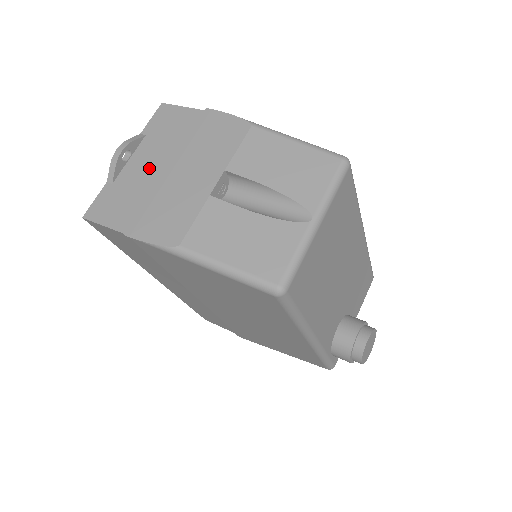
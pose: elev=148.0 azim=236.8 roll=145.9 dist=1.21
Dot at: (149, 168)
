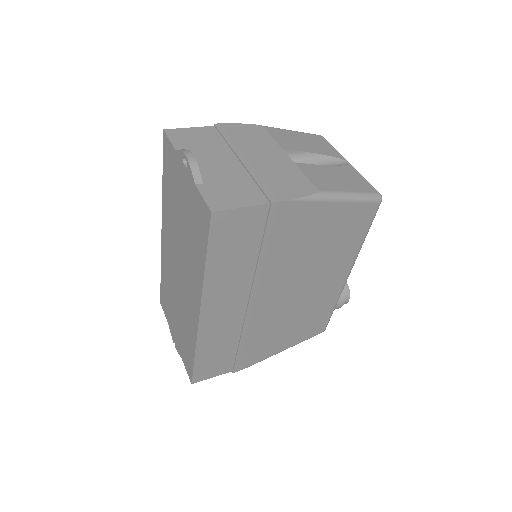
Dot at: (222, 165)
